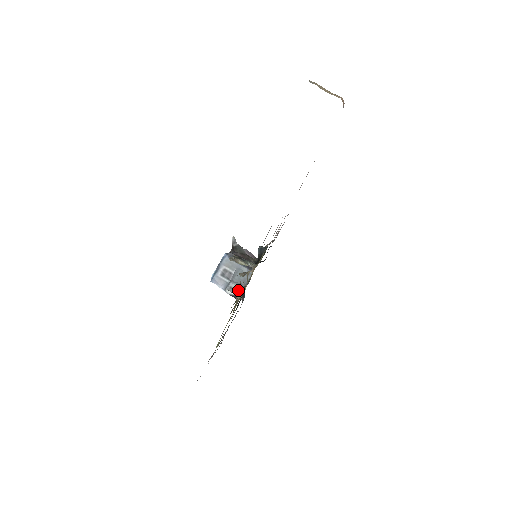
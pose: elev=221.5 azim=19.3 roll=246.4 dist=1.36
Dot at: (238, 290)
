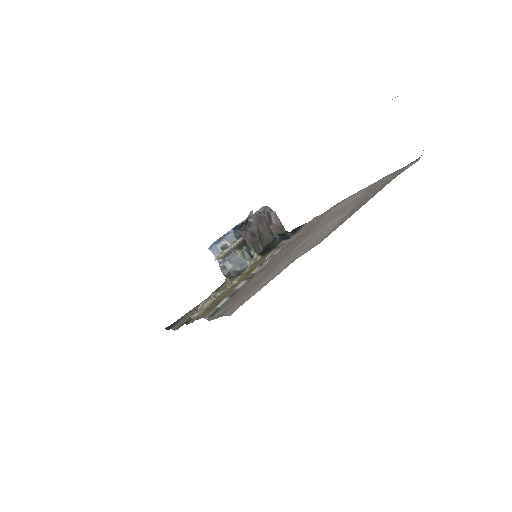
Dot at: occluded
